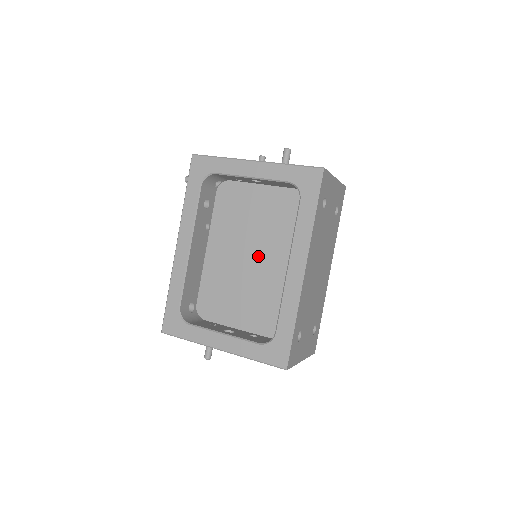
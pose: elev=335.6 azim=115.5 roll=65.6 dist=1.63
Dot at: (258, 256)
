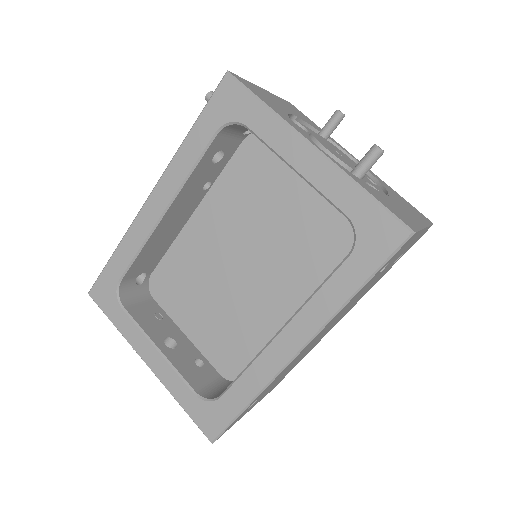
Dot at: (255, 269)
